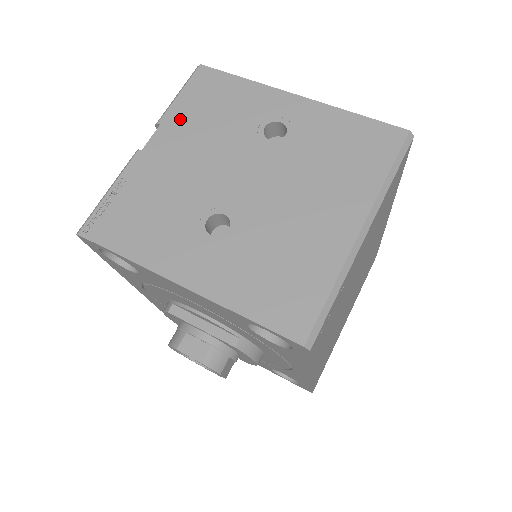
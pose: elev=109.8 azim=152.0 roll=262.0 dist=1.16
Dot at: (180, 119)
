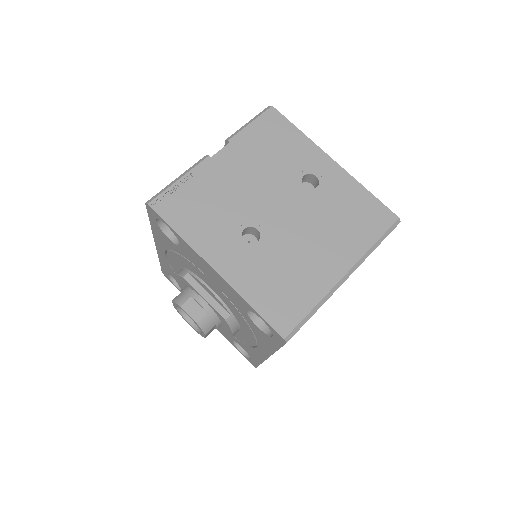
Dot at: (246, 144)
